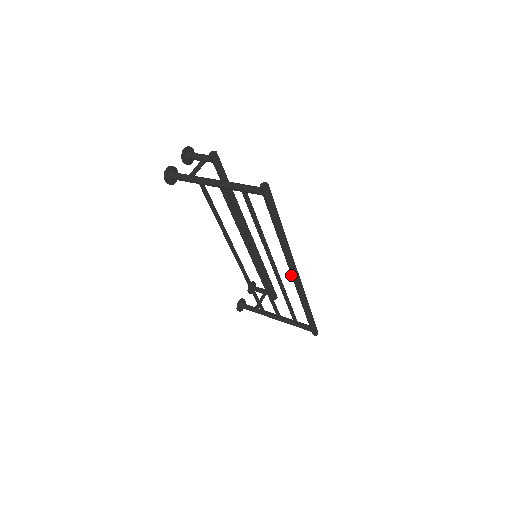
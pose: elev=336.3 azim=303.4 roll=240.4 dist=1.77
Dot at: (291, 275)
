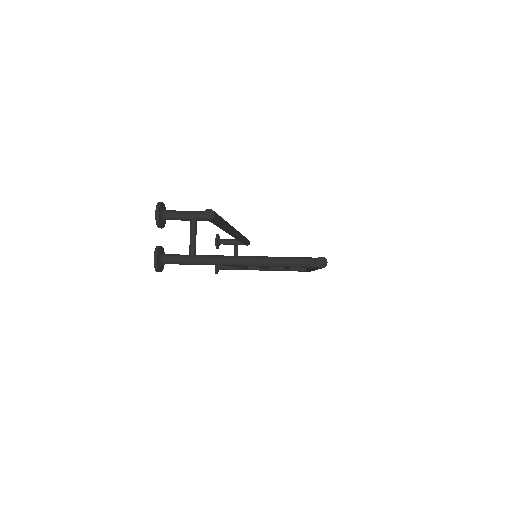
Dot at: occluded
